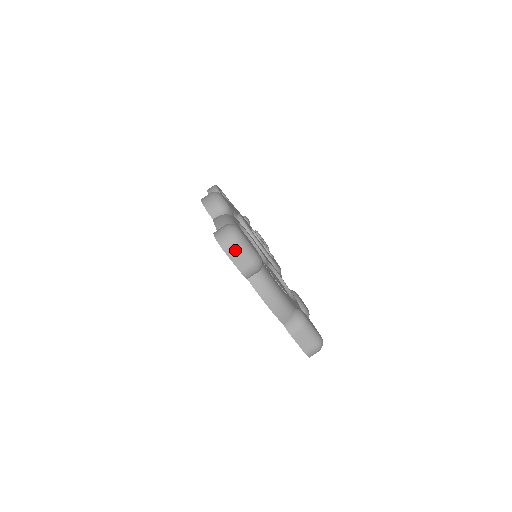
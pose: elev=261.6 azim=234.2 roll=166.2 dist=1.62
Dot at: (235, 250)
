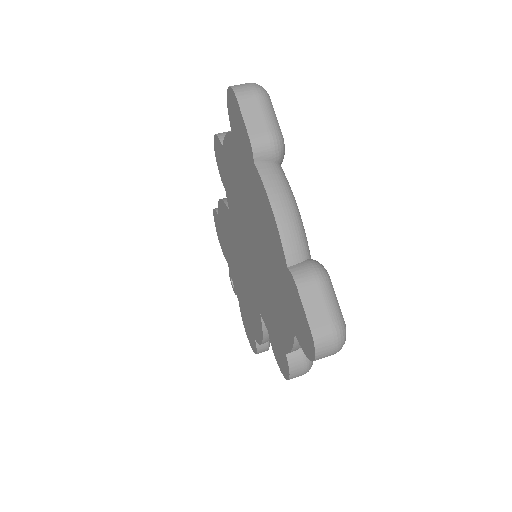
Dot at: (253, 102)
